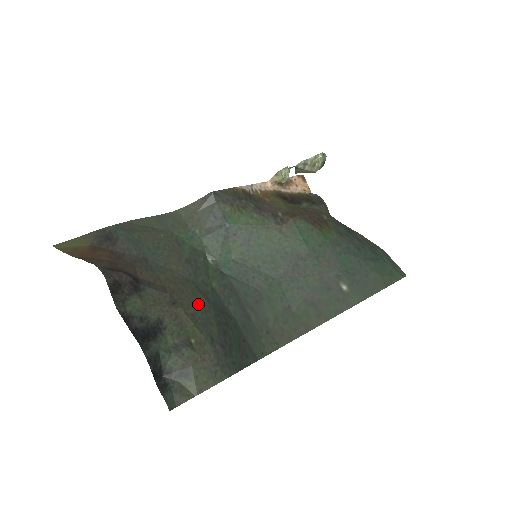
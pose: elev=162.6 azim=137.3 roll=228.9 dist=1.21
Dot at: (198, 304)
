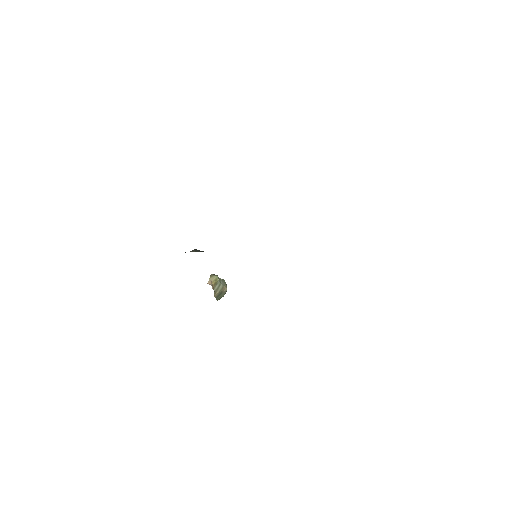
Dot at: occluded
